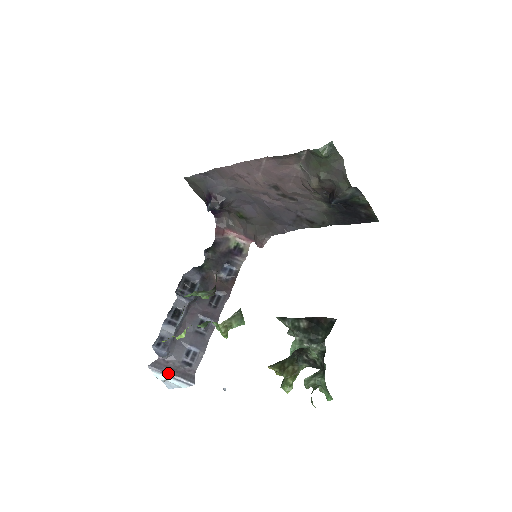
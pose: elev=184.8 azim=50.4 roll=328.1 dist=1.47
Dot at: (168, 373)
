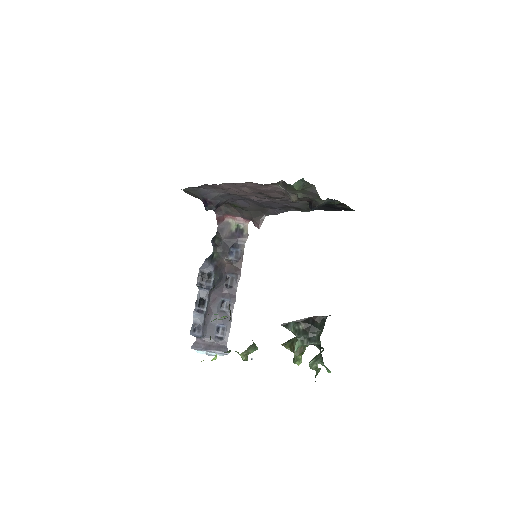
Dot at: (207, 350)
